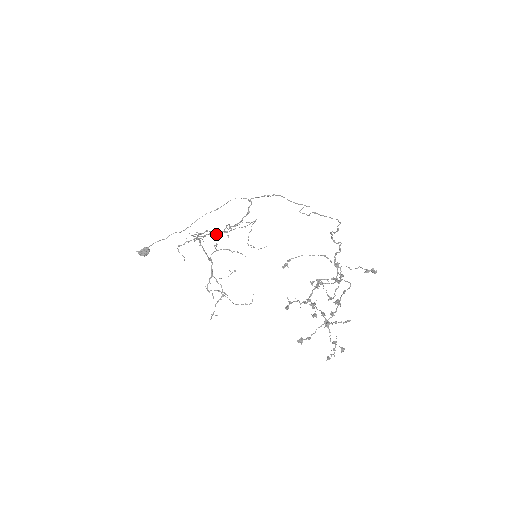
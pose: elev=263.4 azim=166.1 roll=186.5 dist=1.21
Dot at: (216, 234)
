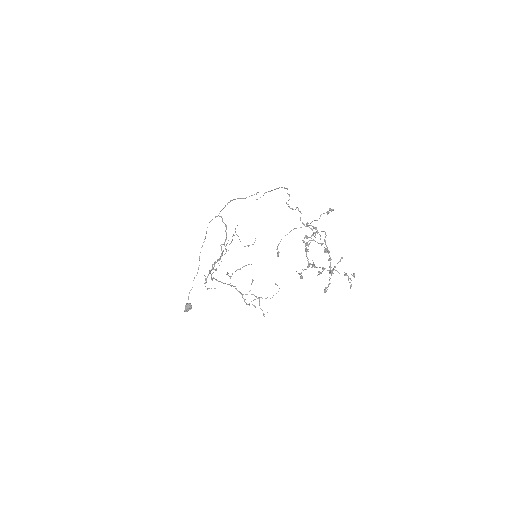
Dot at: (220, 259)
